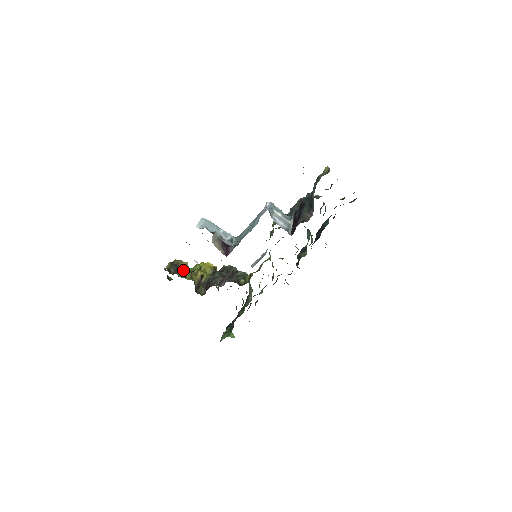
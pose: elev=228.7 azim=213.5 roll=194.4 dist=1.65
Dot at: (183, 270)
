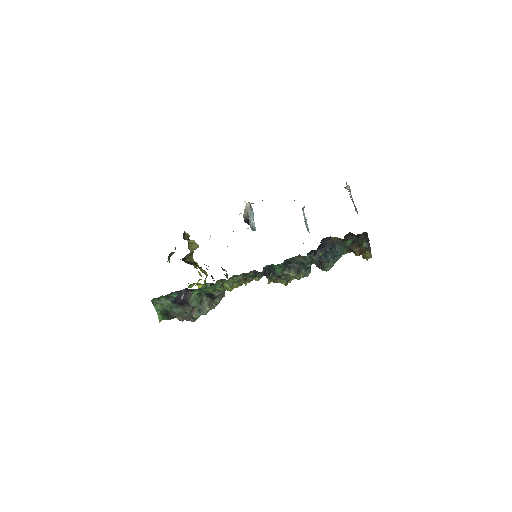
Dot at: (192, 243)
